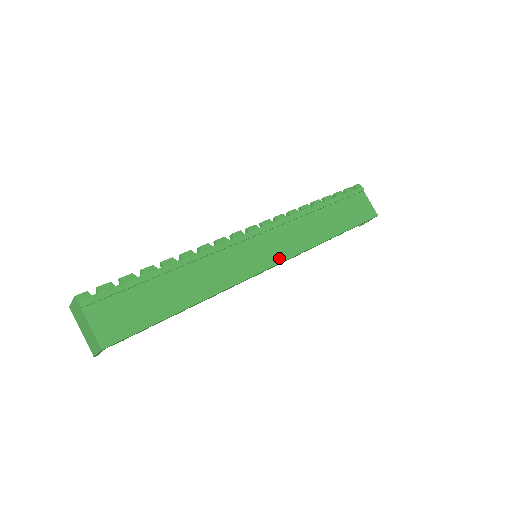
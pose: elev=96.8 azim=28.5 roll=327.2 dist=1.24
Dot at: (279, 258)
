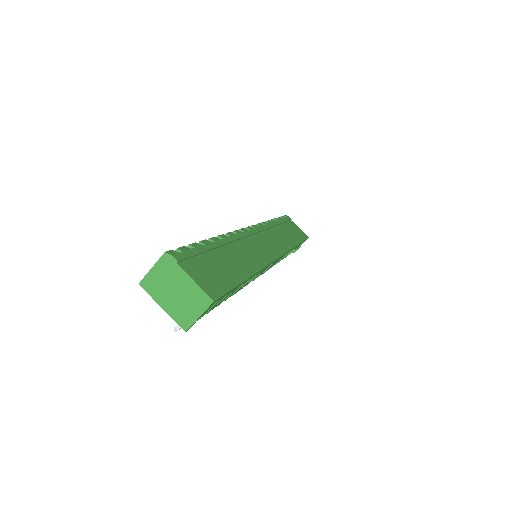
Dot at: (278, 252)
